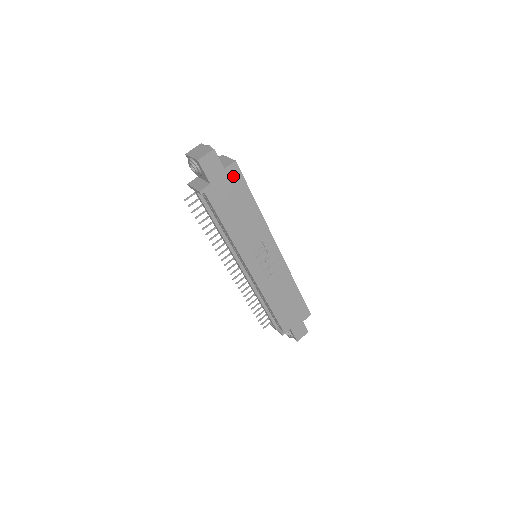
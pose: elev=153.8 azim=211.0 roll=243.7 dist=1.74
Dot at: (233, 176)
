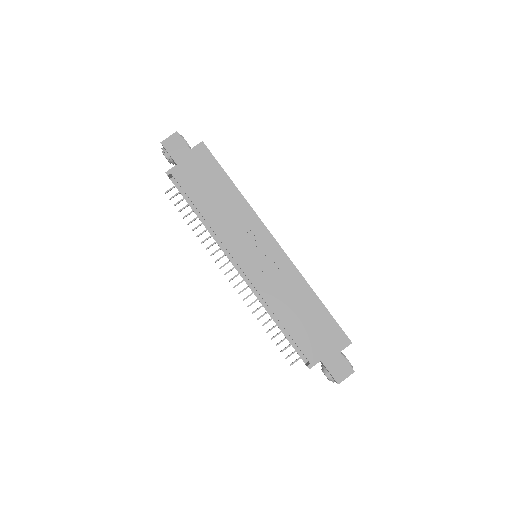
Dot at: (202, 156)
